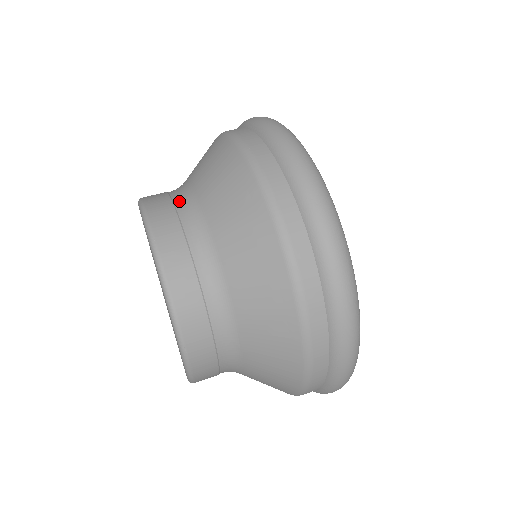
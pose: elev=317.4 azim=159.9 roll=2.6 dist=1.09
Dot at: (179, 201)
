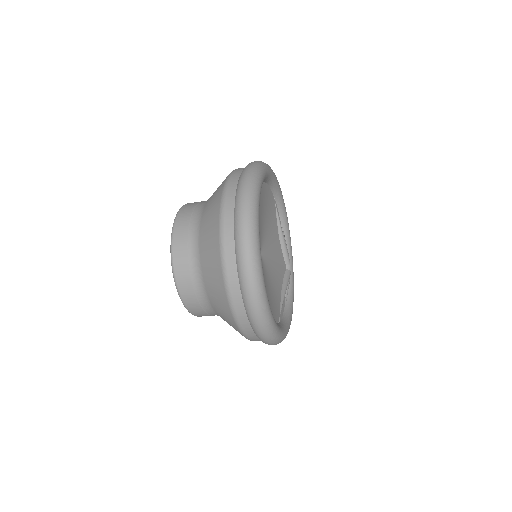
Dot at: occluded
